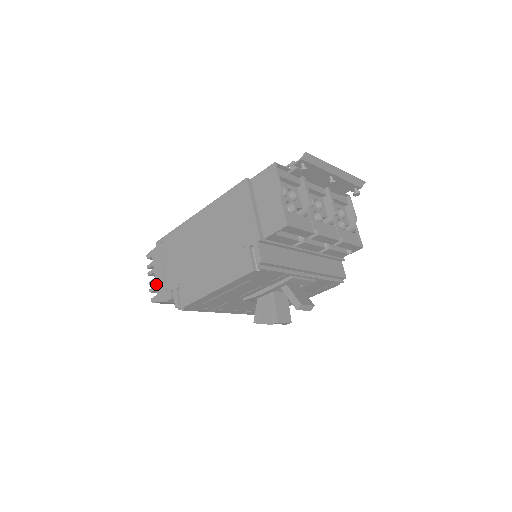
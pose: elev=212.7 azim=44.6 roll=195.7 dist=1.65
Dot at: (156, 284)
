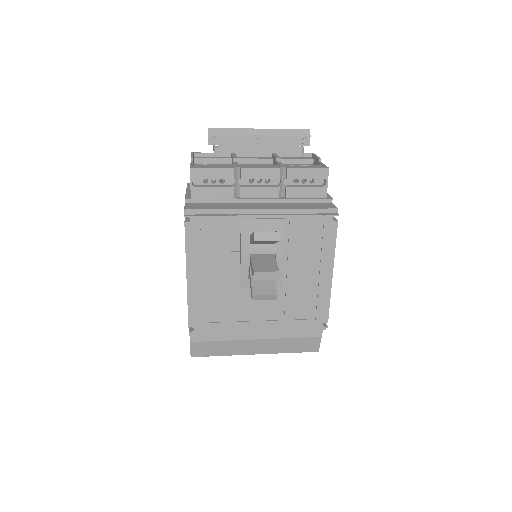
Dot at: occluded
